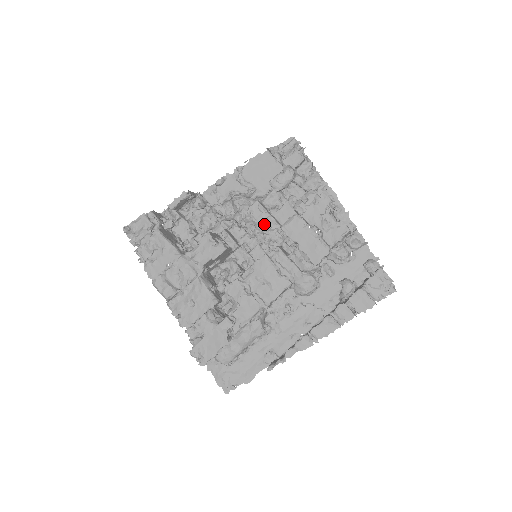
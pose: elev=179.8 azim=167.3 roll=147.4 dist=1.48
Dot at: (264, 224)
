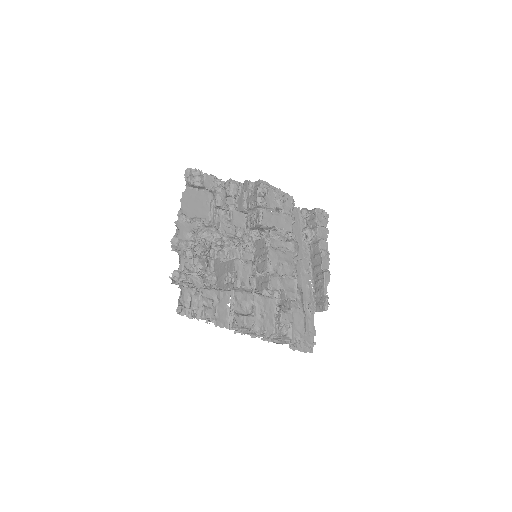
Dot at: (236, 235)
